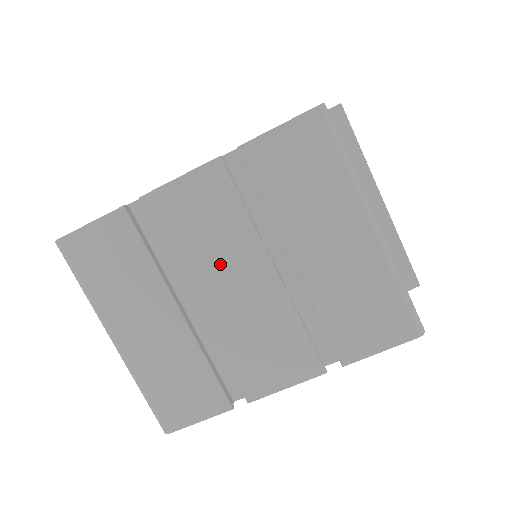
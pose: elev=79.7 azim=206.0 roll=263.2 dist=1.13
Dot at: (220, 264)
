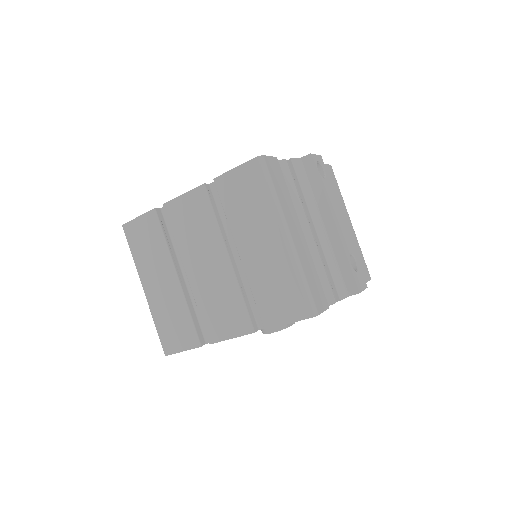
Dot at: (200, 250)
